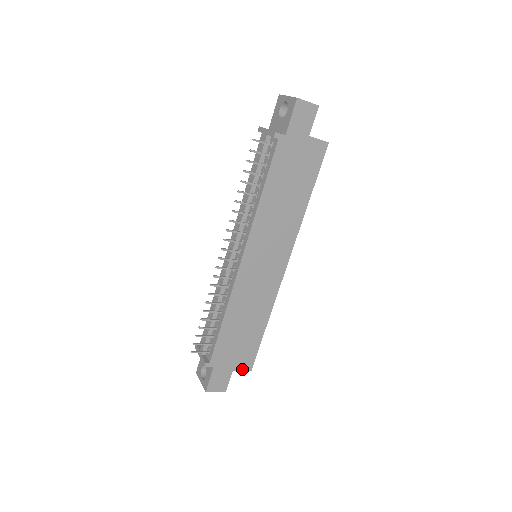
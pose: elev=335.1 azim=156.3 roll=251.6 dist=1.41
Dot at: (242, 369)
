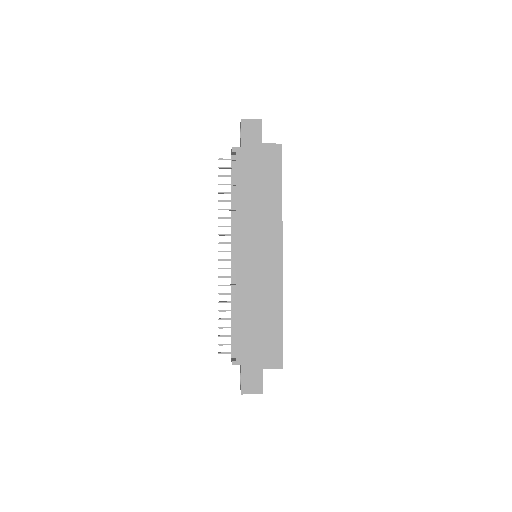
Dot at: (272, 367)
